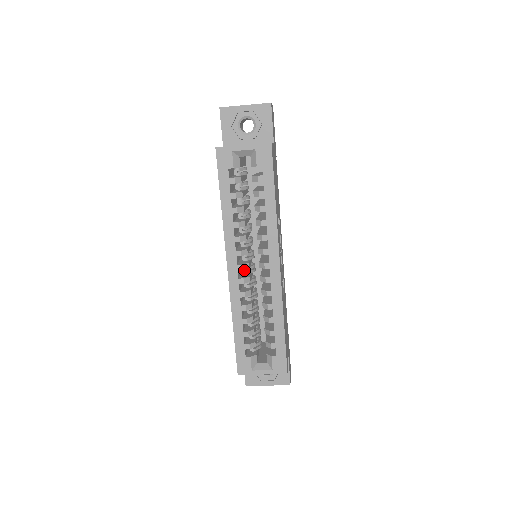
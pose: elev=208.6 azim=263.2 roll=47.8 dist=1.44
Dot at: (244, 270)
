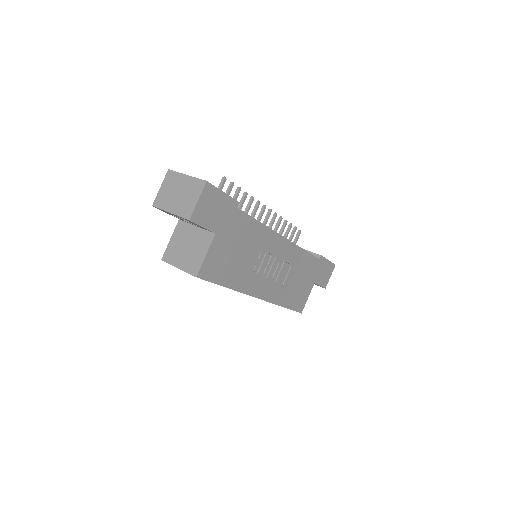
Dot at: occluded
